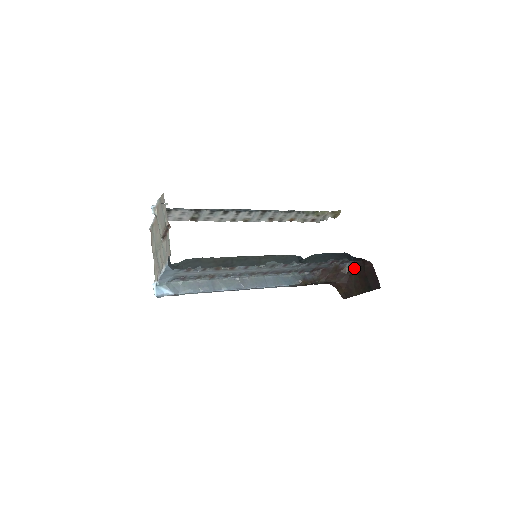
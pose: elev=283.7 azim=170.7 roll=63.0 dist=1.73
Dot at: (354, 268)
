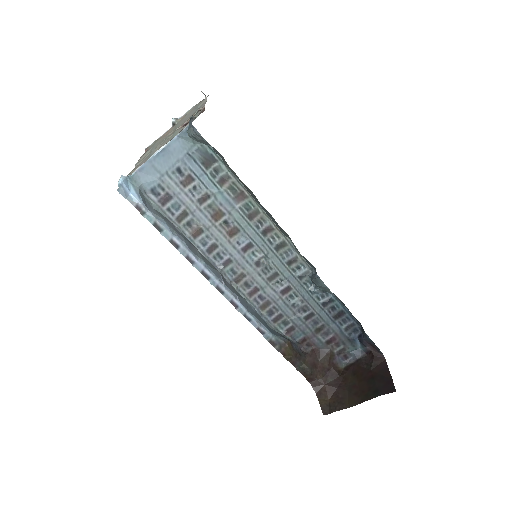
Dot at: (353, 369)
